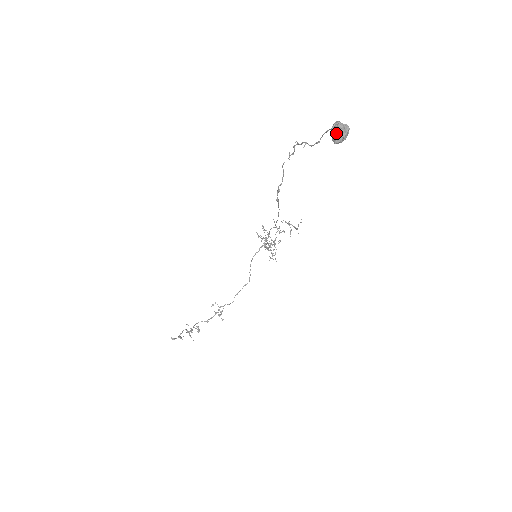
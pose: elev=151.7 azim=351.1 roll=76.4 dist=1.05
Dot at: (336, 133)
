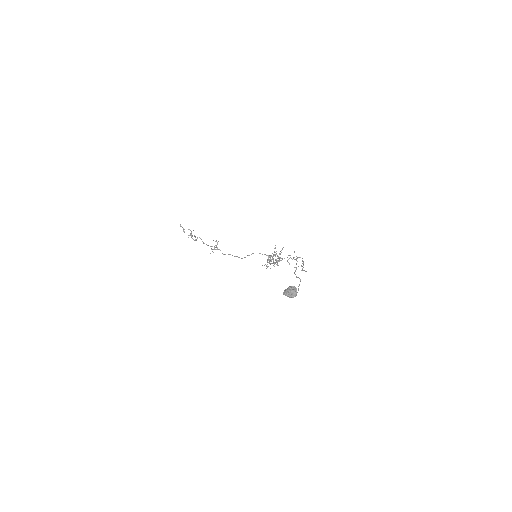
Dot at: (287, 291)
